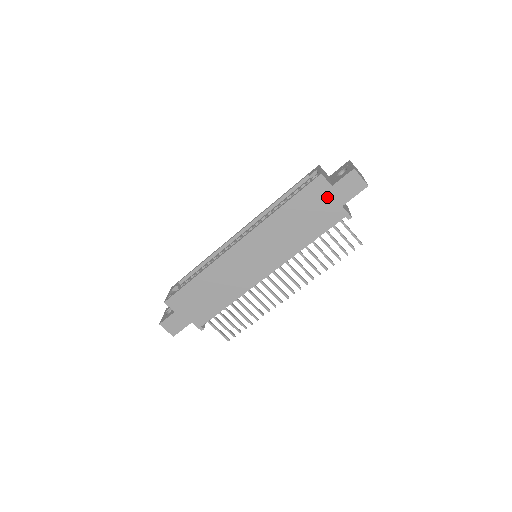
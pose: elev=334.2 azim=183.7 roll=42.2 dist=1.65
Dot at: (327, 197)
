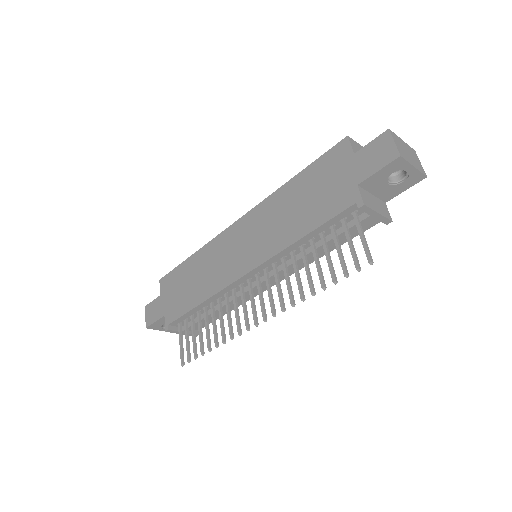
Dot at: (344, 169)
